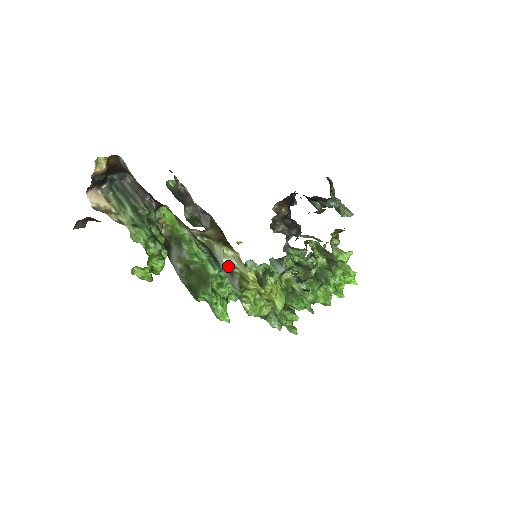
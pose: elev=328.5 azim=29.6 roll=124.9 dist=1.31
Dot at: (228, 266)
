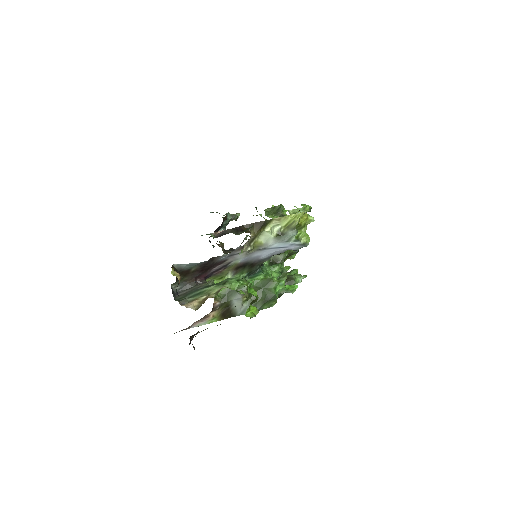
Dot at: (277, 235)
